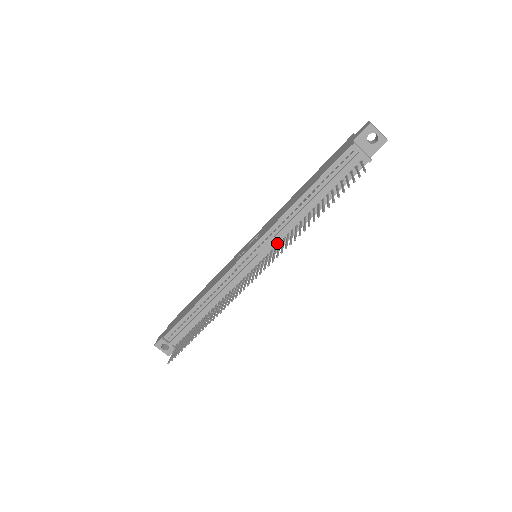
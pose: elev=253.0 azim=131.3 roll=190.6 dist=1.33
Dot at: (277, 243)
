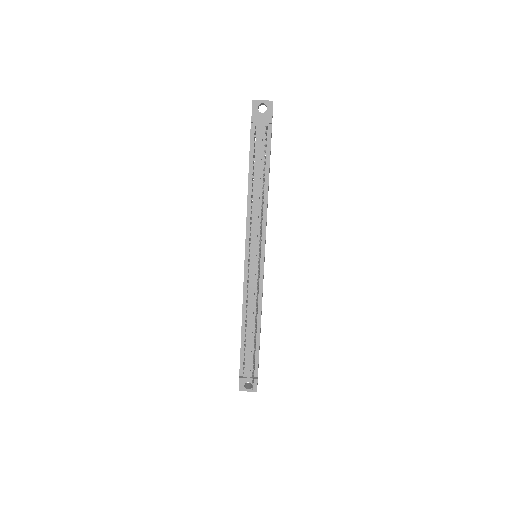
Dot at: occluded
